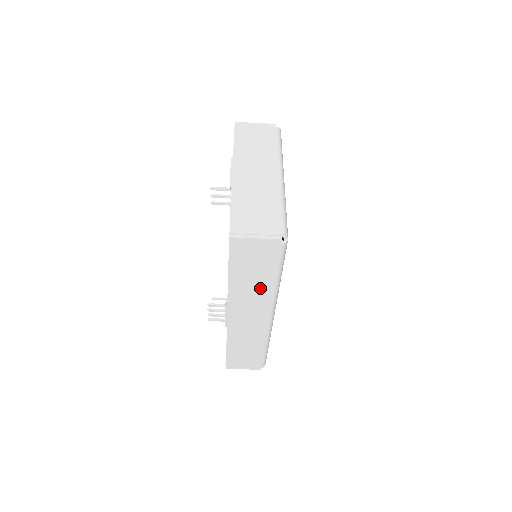
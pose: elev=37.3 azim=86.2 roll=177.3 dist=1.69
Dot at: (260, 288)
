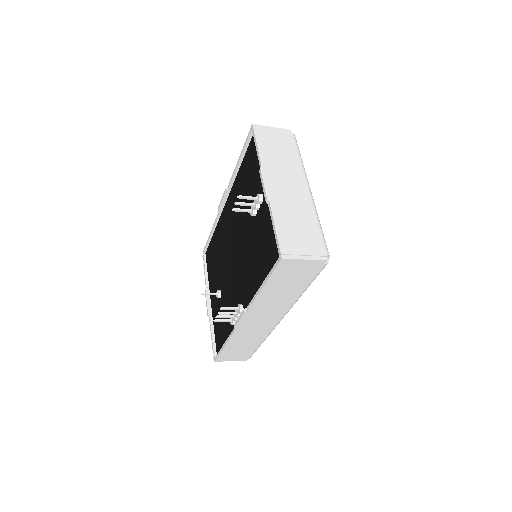
Dot at: (285, 298)
